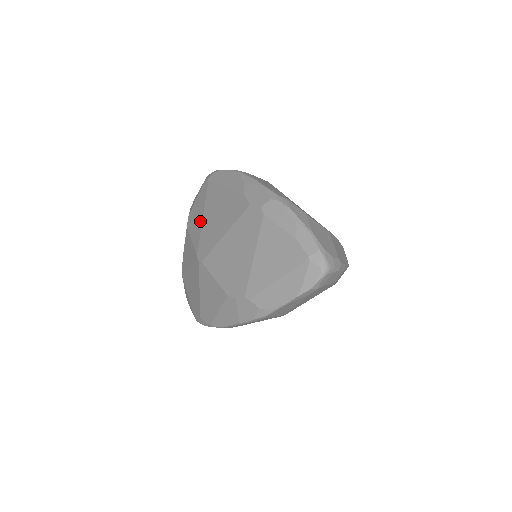
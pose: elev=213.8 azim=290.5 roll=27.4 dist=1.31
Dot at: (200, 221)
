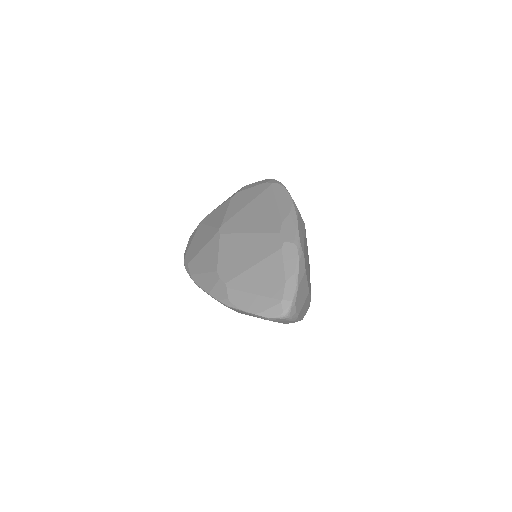
Dot at: (242, 206)
